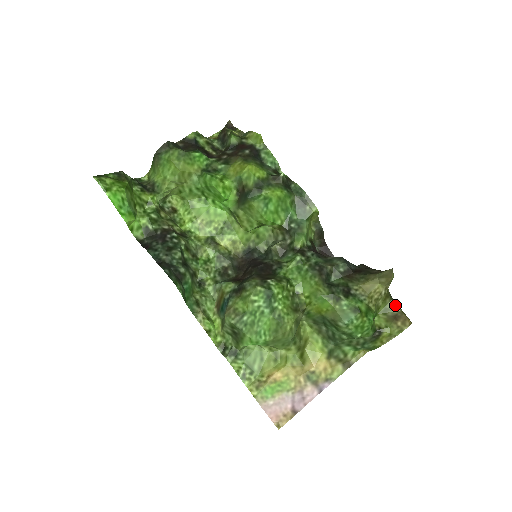
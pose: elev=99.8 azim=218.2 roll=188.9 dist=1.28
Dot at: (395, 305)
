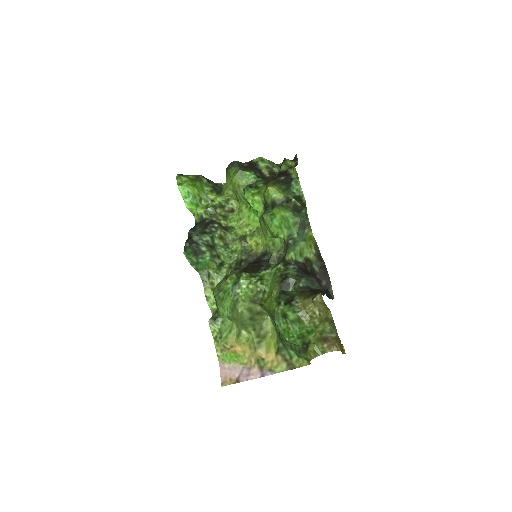
Dot at: (331, 330)
